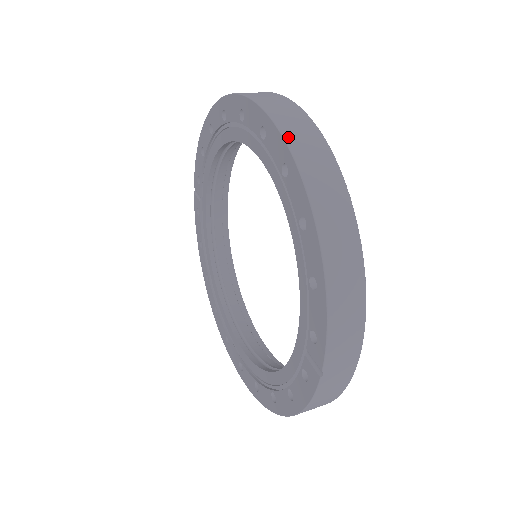
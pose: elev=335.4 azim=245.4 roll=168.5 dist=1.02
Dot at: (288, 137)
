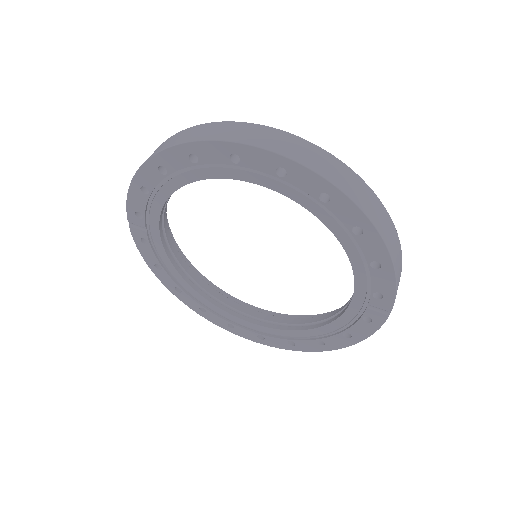
Dot at: (321, 172)
